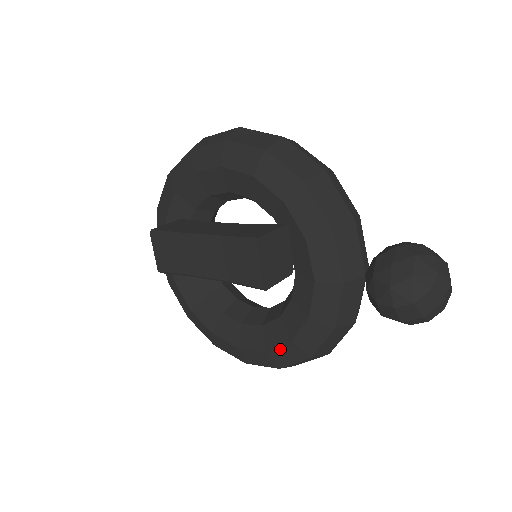
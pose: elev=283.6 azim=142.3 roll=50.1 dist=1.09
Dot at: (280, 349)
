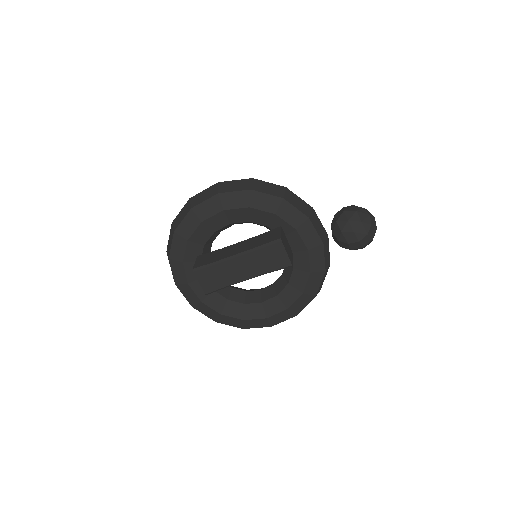
Dot at: (296, 302)
